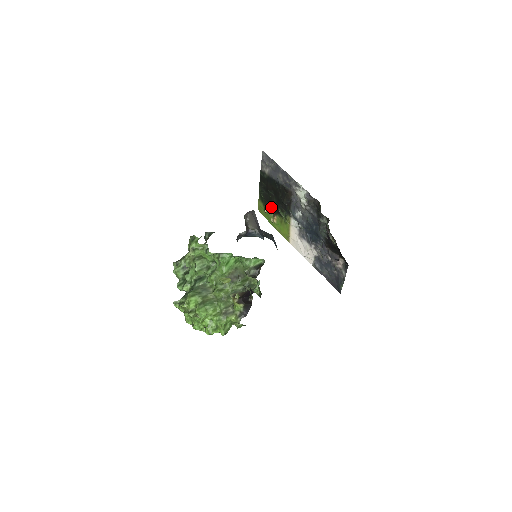
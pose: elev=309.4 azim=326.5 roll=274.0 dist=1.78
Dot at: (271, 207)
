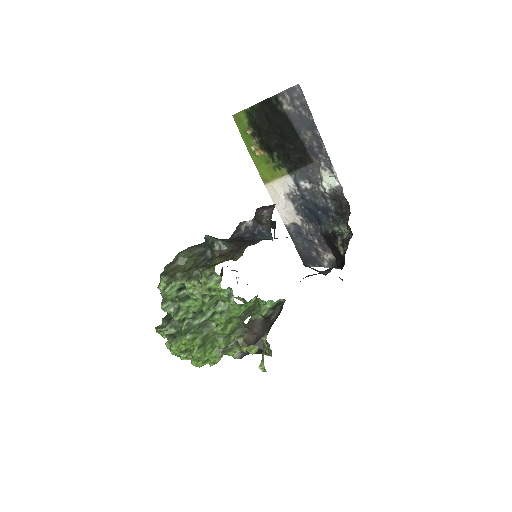
Dot at: (262, 139)
